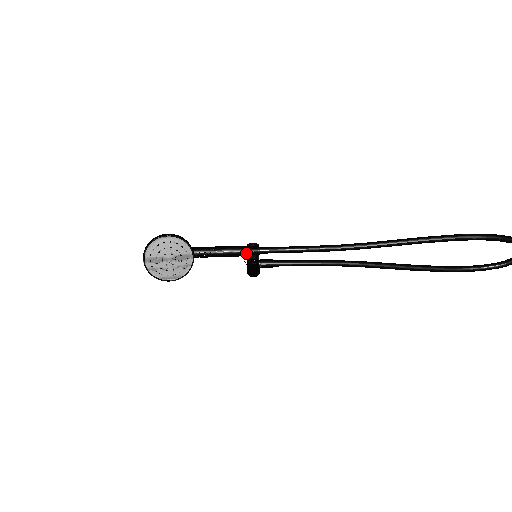
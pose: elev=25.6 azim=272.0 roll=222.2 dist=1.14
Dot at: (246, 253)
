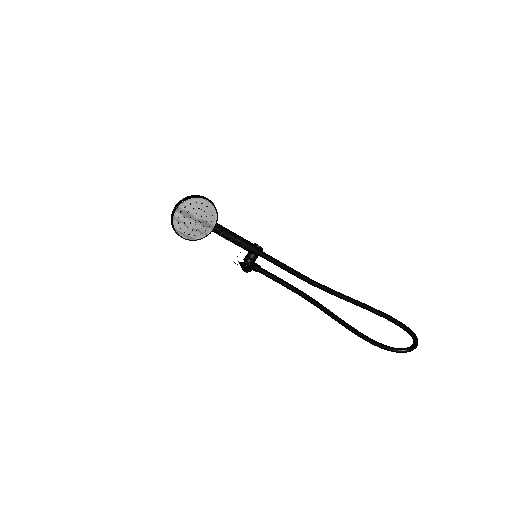
Dot at: (251, 249)
